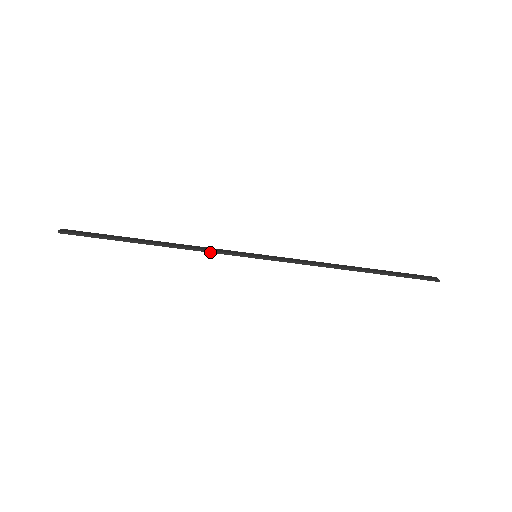
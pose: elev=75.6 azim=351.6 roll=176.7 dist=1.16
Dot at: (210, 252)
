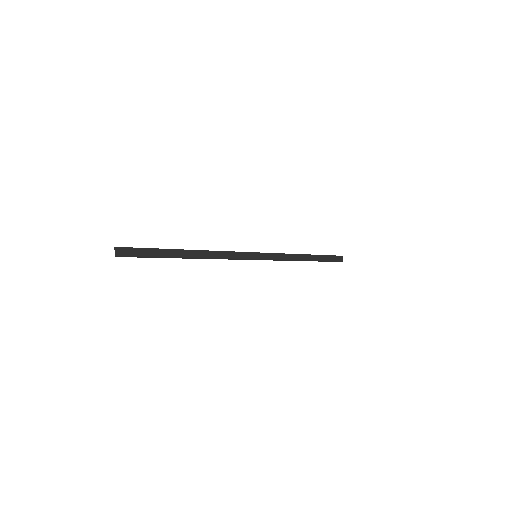
Dot at: (229, 259)
